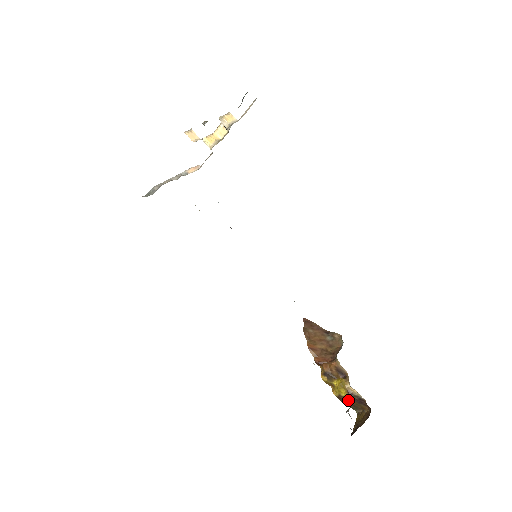
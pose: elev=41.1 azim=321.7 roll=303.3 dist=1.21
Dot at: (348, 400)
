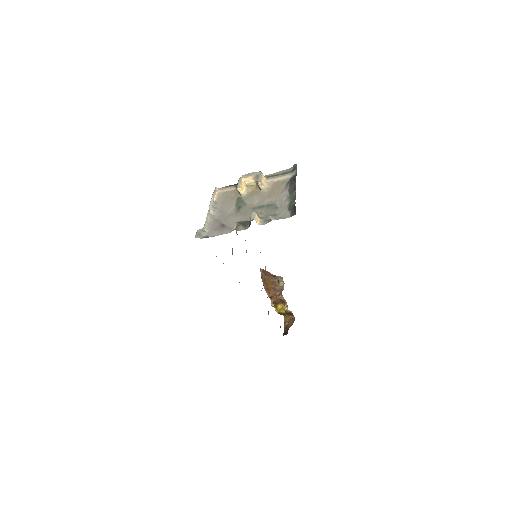
Dot at: occluded
